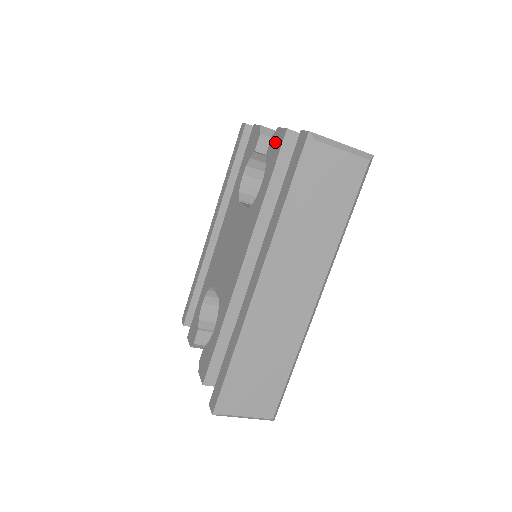
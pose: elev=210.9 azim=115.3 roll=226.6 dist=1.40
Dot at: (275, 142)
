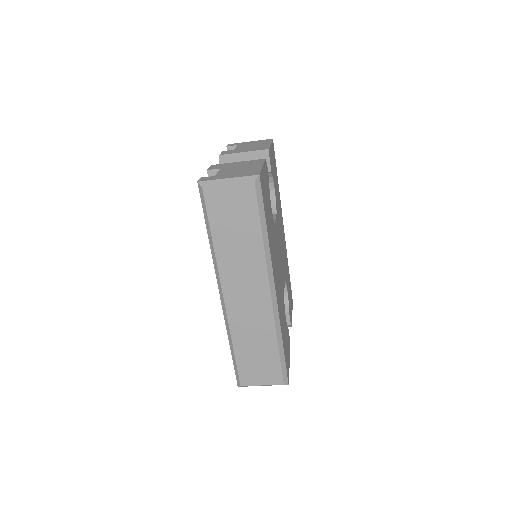
Dot at: occluded
